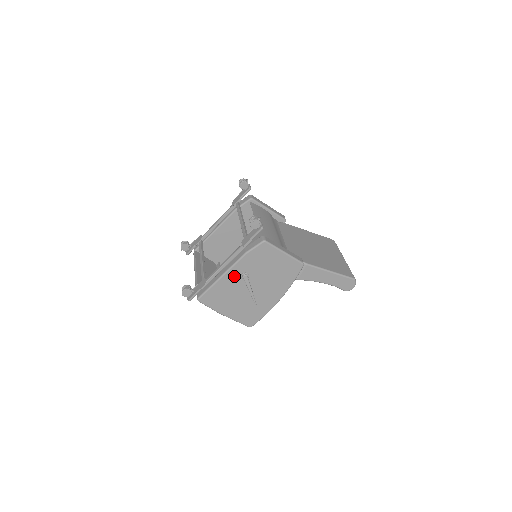
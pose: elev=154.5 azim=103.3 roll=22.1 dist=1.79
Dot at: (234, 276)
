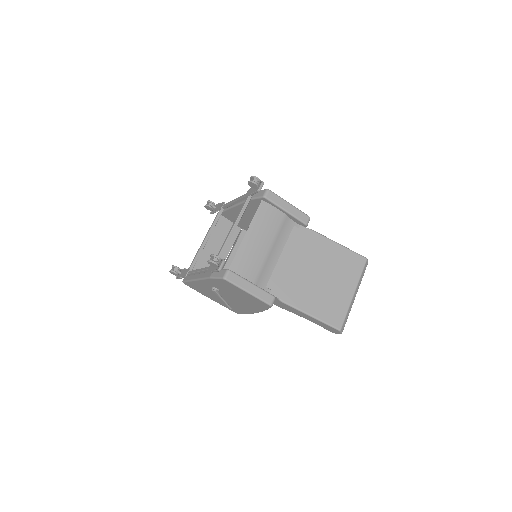
Dot at: (206, 284)
